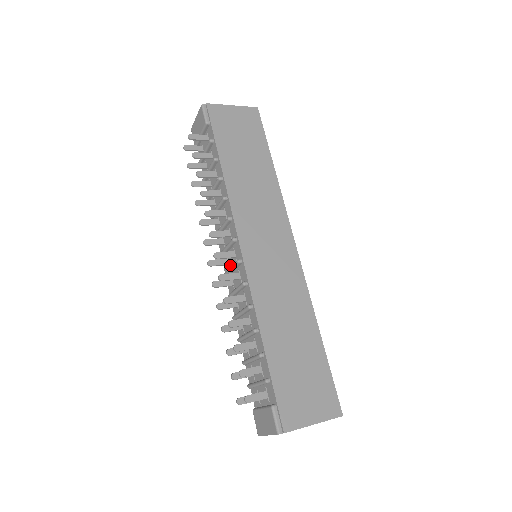
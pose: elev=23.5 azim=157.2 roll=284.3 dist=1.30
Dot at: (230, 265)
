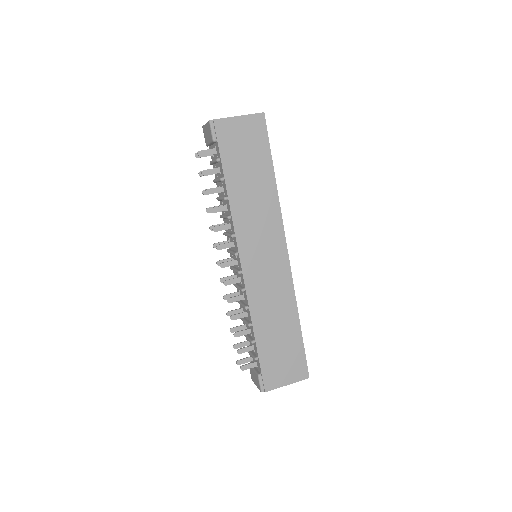
Dot at: occluded
